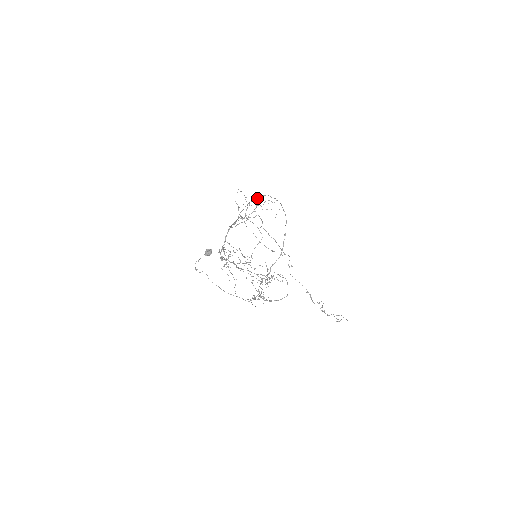
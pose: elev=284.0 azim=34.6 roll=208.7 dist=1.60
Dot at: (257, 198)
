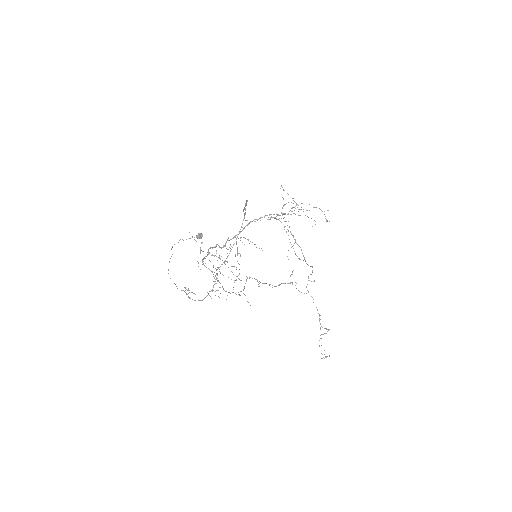
Dot at: (246, 201)
